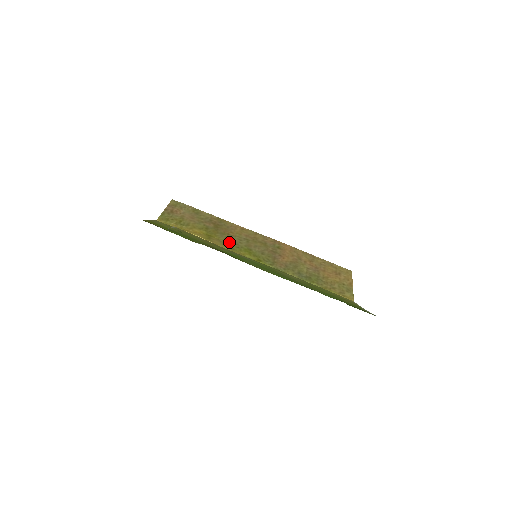
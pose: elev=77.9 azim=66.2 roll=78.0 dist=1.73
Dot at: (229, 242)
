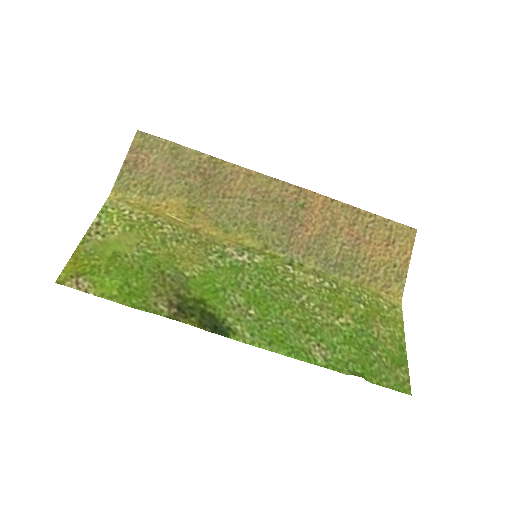
Dot at: (222, 215)
